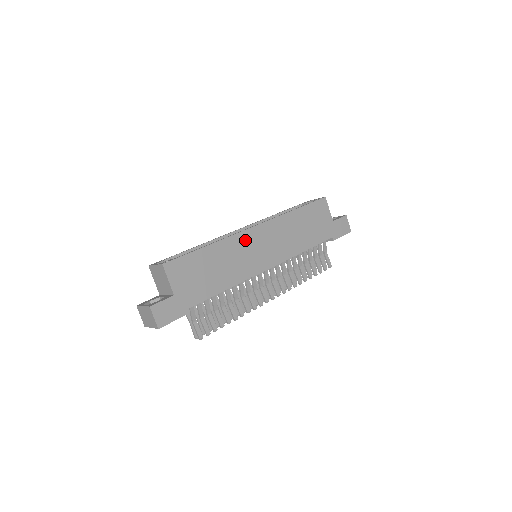
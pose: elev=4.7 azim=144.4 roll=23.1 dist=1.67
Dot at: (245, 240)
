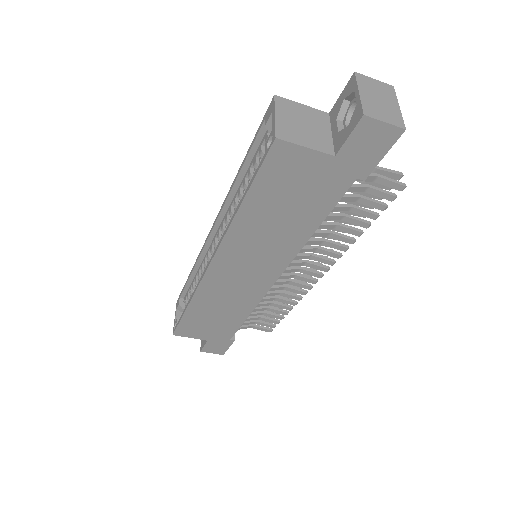
Dot at: (215, 282)
